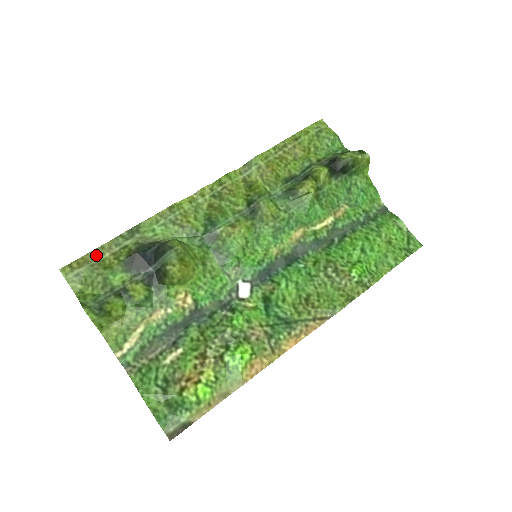
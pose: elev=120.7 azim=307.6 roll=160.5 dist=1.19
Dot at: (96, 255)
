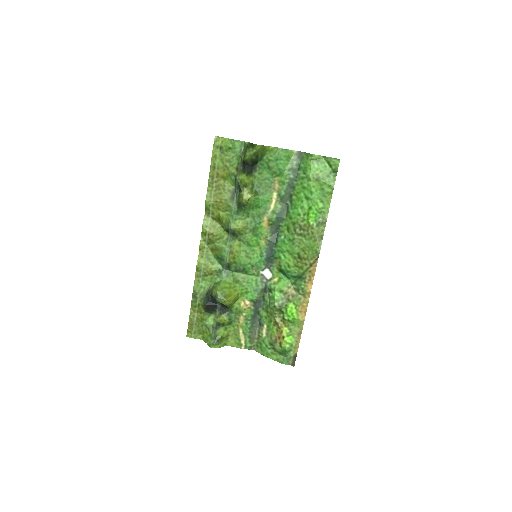
Dot at: (192, 319)
